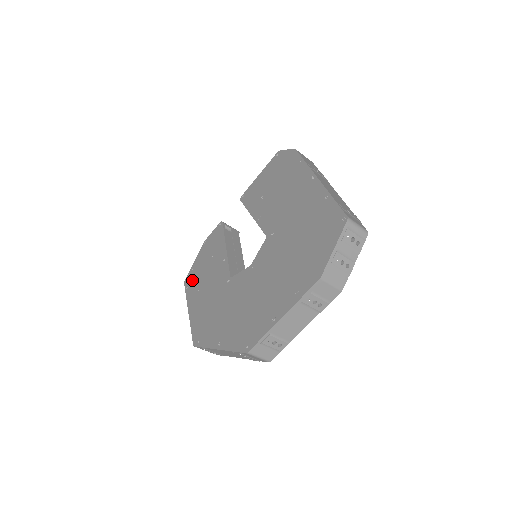
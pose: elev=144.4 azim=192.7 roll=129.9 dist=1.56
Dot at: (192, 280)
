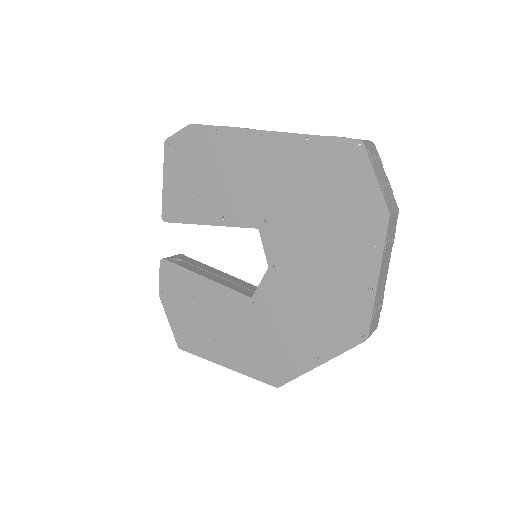
Dot at: (190, 338)
